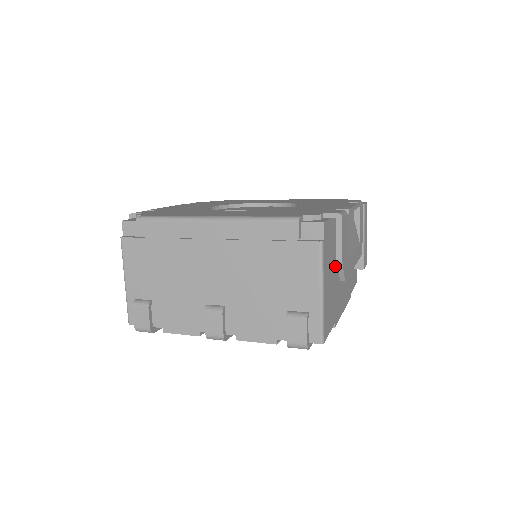
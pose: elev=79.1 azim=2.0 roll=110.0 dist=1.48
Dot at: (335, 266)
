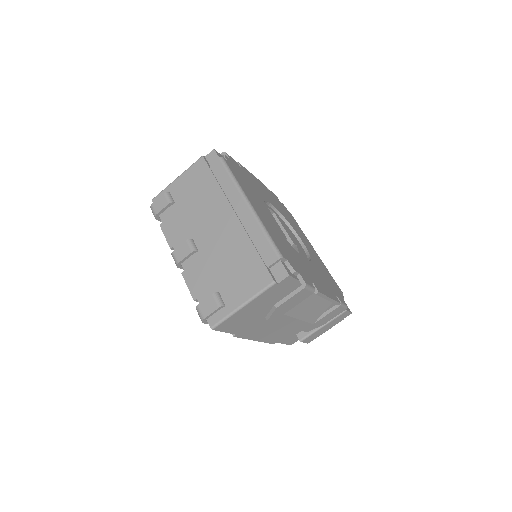
Dot at: occluded
